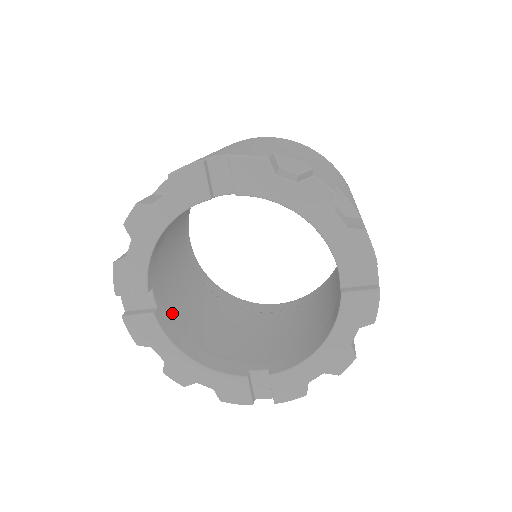
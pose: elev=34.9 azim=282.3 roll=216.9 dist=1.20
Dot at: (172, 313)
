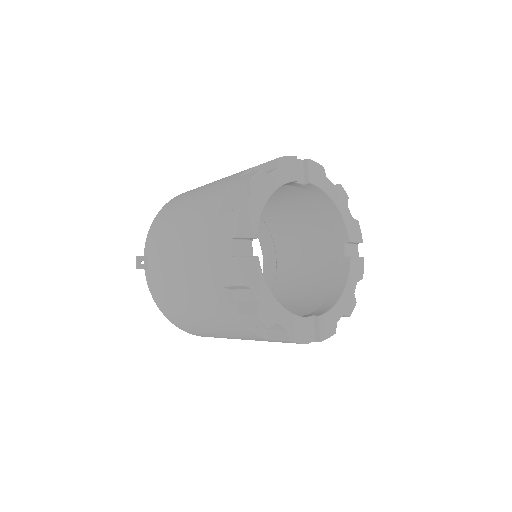
Dot at: occluded
